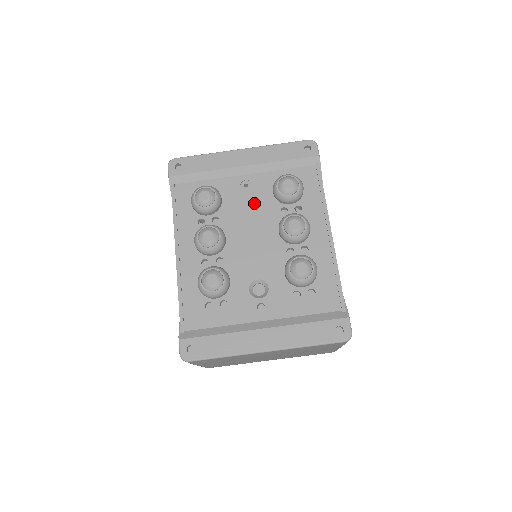
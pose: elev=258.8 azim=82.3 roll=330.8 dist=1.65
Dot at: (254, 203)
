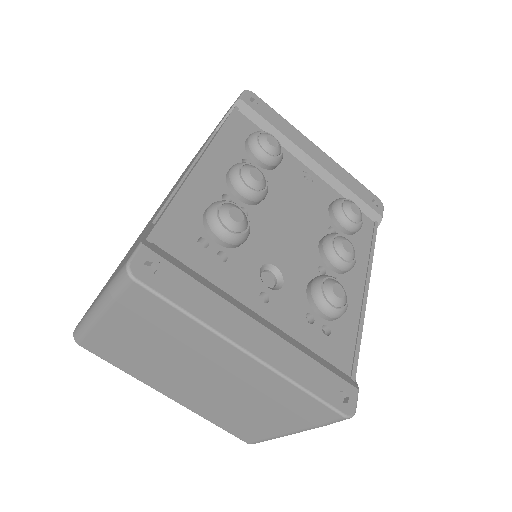
Dot at: (307, 198)
